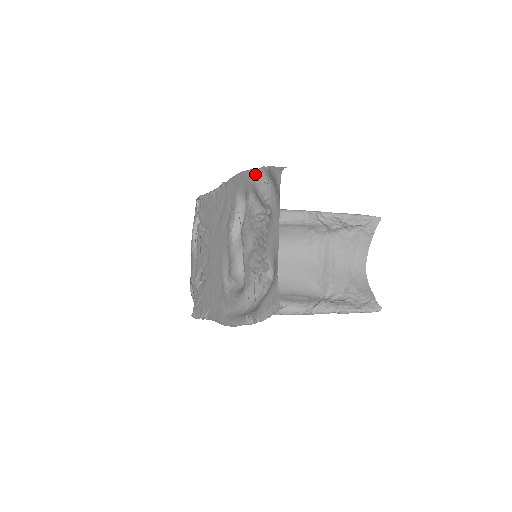
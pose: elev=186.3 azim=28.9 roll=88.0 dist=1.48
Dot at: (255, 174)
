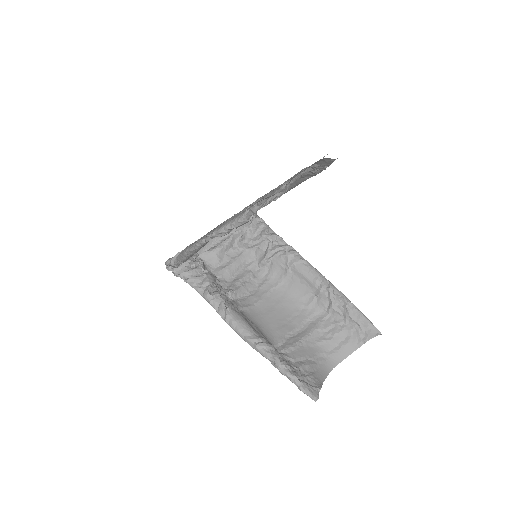
Dot at: occluded
